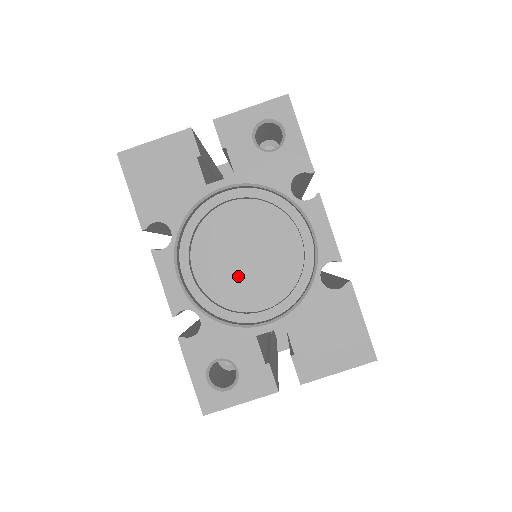
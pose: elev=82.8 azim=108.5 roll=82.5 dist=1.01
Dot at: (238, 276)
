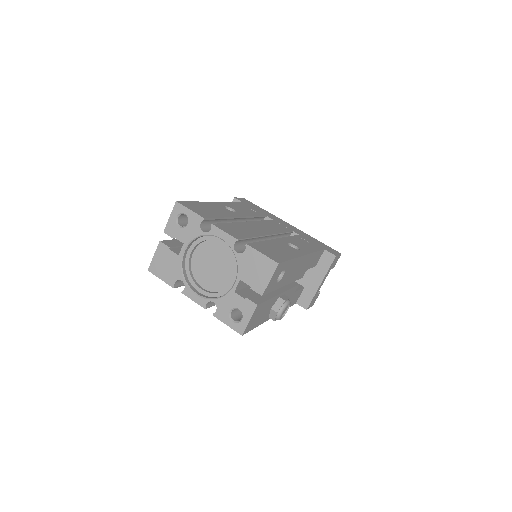
Dot at: (217, 276)
